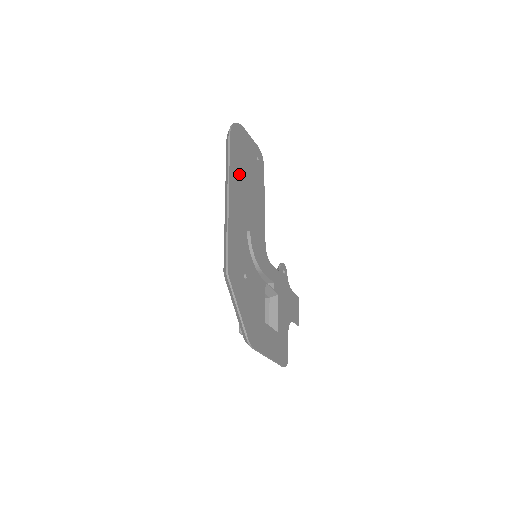
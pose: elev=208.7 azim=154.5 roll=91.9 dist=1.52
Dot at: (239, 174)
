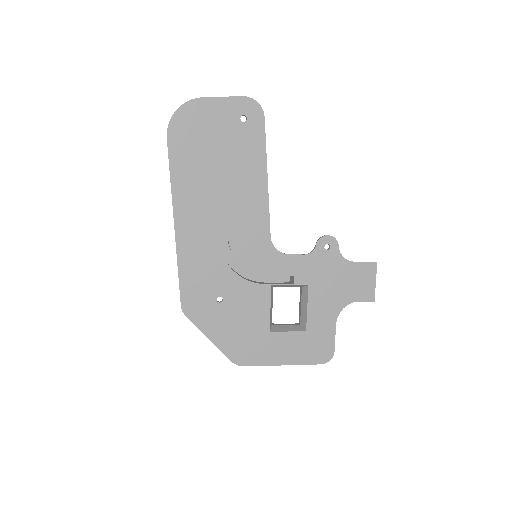
Dot at: (195, 179)
